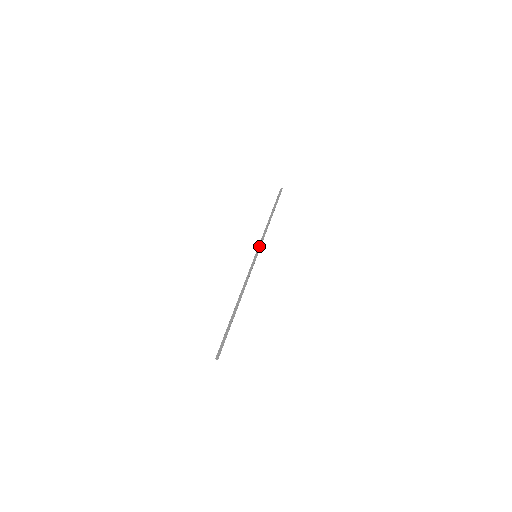
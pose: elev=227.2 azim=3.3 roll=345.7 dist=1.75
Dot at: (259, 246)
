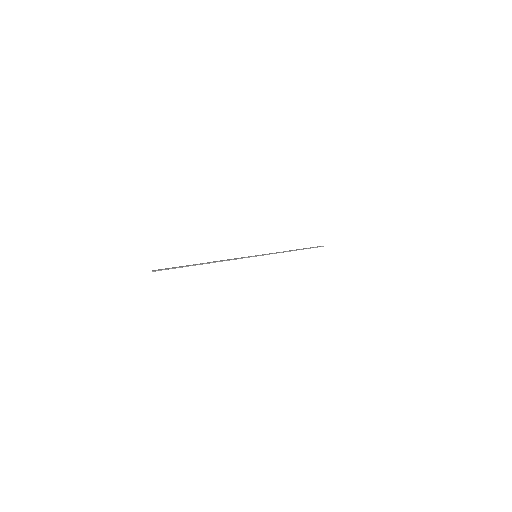
Dot at: (265, 254)
